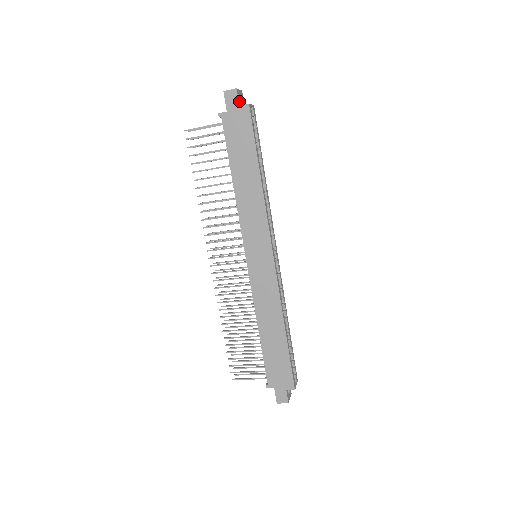
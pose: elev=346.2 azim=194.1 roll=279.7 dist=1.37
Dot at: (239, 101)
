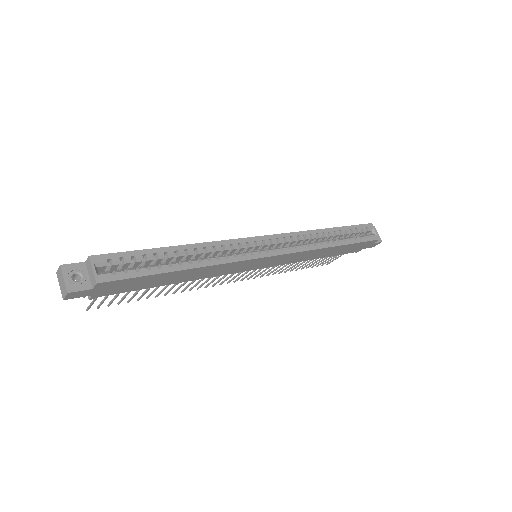
Dot at: (84, 286)
